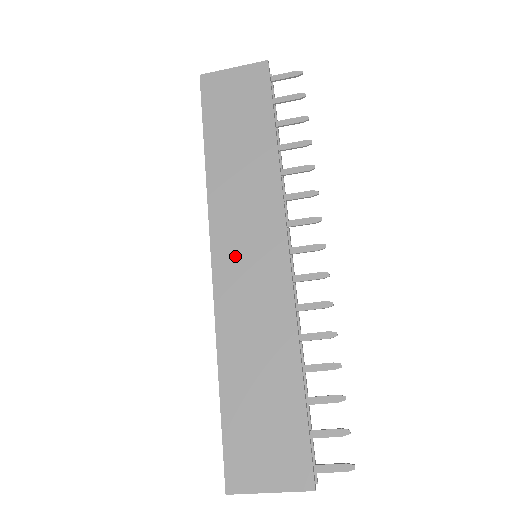
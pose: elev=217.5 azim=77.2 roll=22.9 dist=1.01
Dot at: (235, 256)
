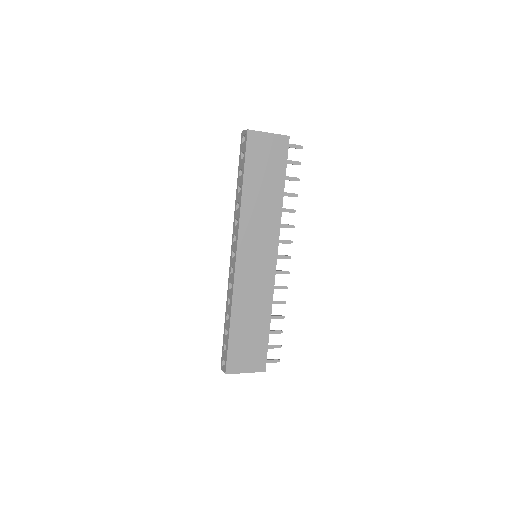
Dot at: (249, 257)
